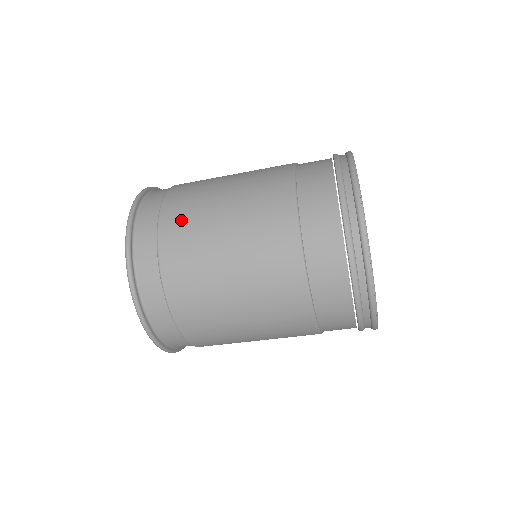
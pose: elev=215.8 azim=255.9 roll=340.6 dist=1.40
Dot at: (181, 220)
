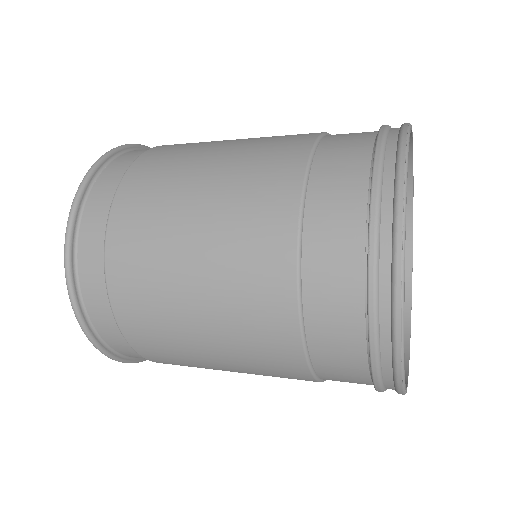
Dot at: (154, 170)
